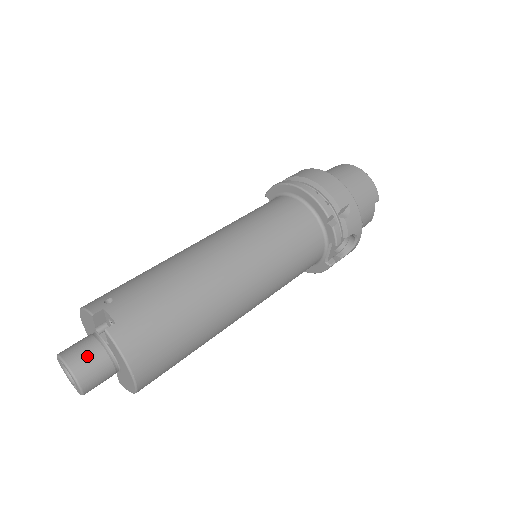
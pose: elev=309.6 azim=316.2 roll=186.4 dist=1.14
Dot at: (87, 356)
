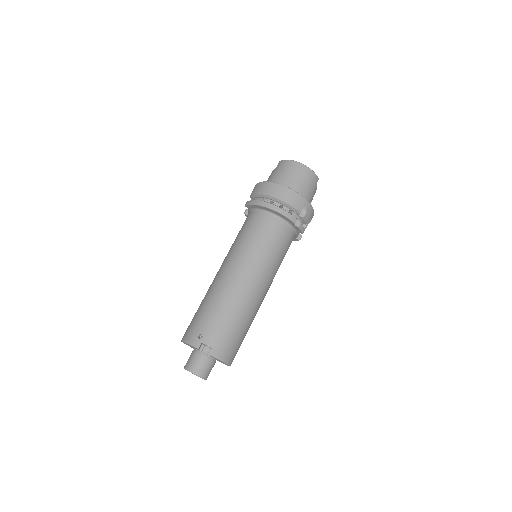
Dot at: (203, 365)
